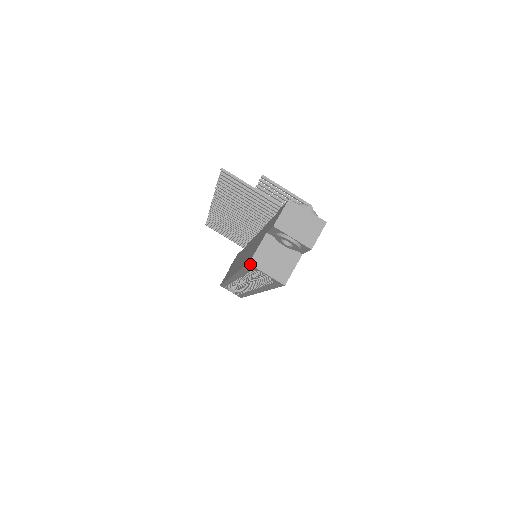
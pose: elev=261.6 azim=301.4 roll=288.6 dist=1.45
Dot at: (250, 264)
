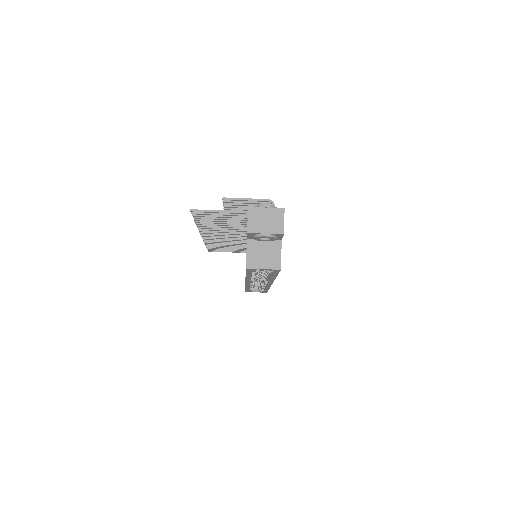
Dot at: (247, 268)
